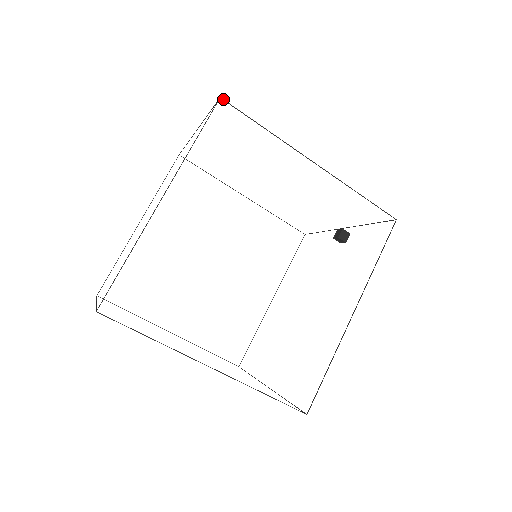
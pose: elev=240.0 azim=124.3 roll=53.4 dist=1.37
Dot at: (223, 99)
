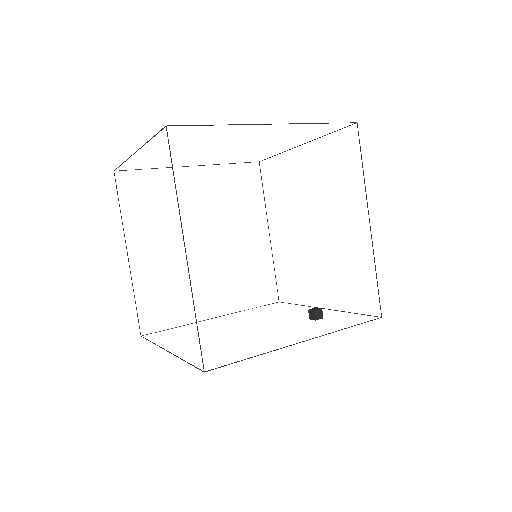
Dot at: occluded
